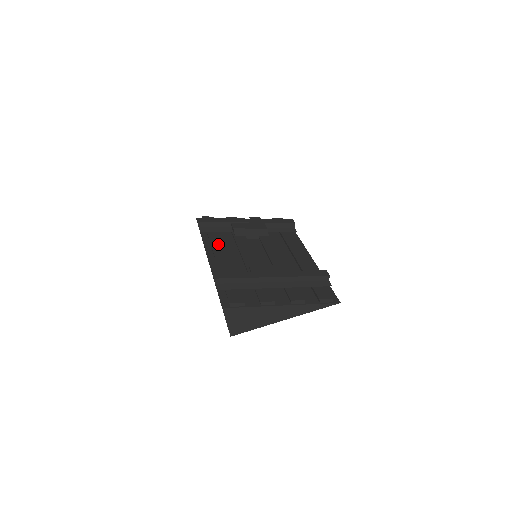
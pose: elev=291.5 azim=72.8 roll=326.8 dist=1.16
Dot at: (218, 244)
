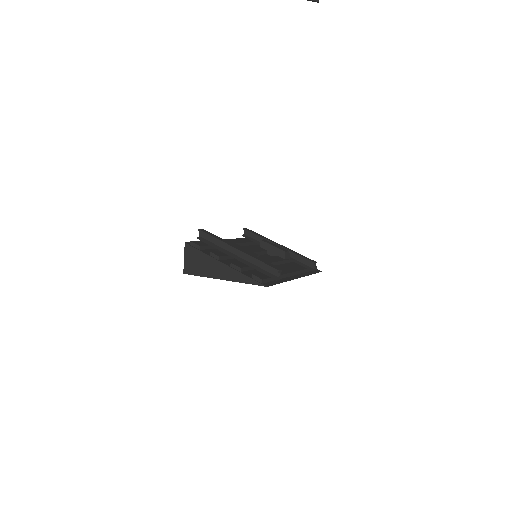
Dot at: (240, 241)
